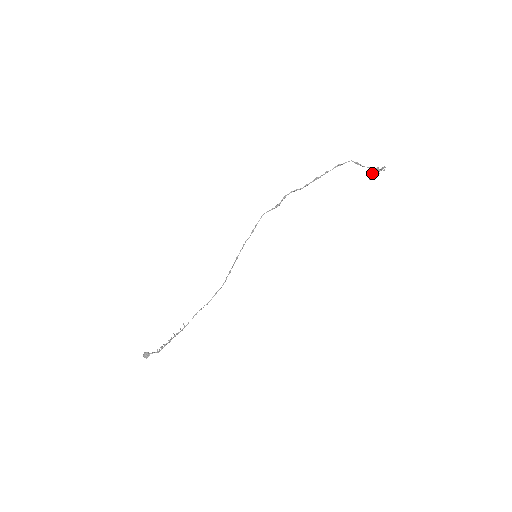
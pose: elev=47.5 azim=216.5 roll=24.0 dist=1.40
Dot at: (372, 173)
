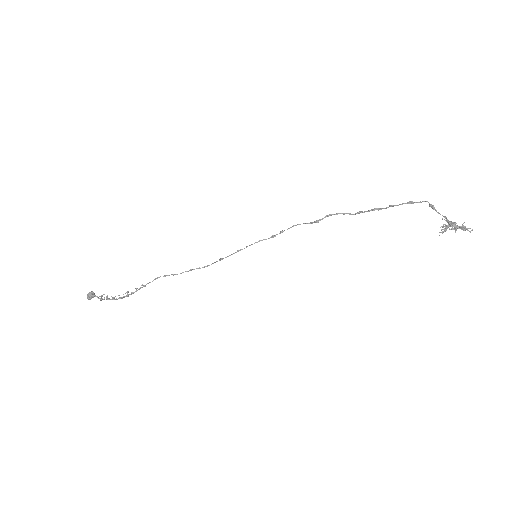
Dot at: (446, 226)
